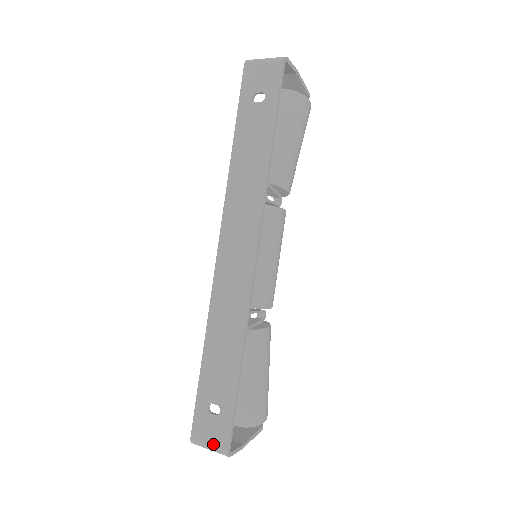
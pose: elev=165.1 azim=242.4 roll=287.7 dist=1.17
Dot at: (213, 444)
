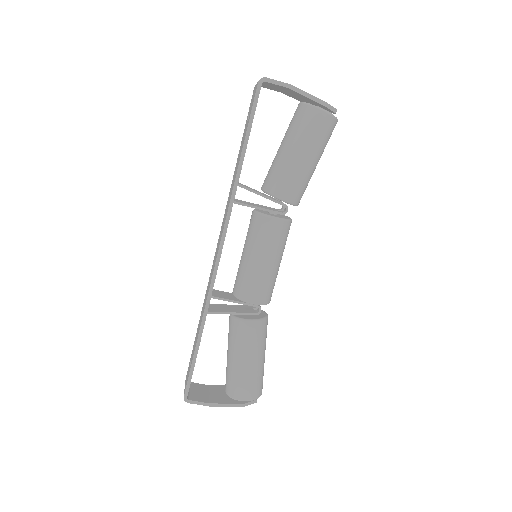
Dot at: occluded
